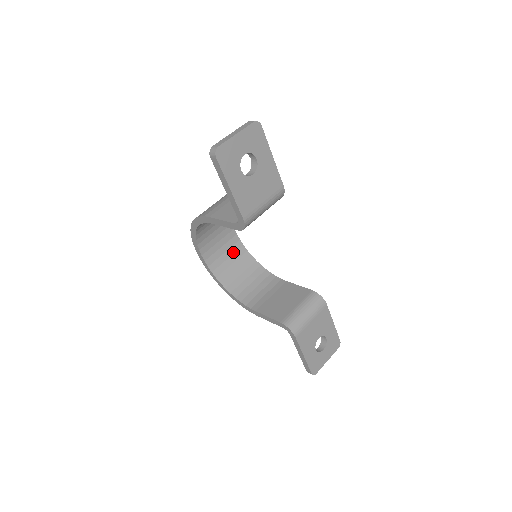
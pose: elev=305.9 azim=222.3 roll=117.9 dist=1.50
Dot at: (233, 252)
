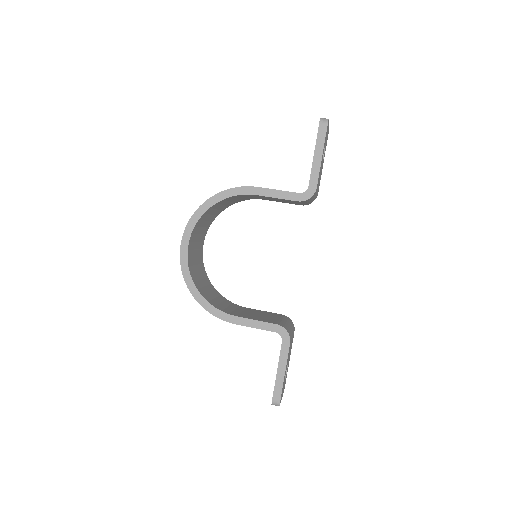
Dot at: (199, 263)
